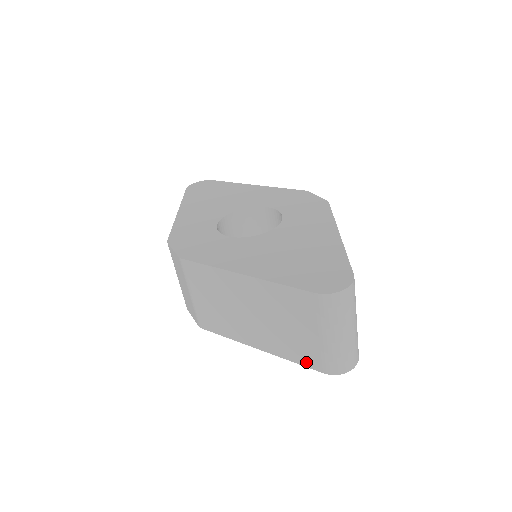
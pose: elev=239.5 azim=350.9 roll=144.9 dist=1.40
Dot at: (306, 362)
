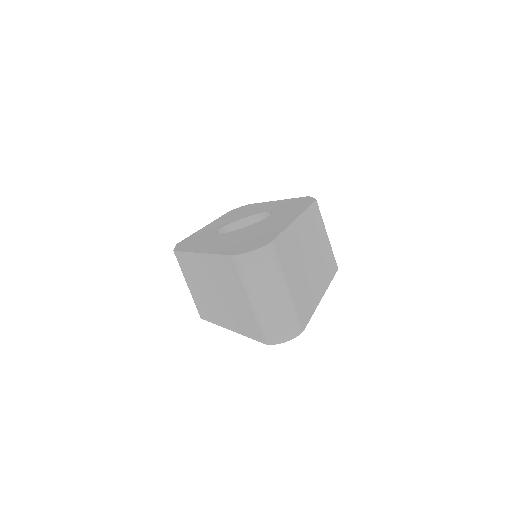
Dot at: (253, 334)
